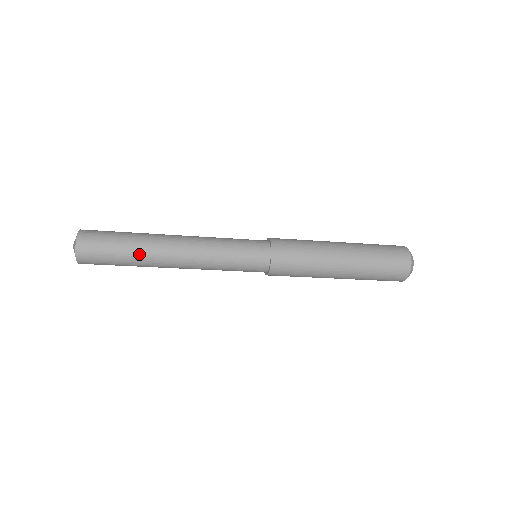
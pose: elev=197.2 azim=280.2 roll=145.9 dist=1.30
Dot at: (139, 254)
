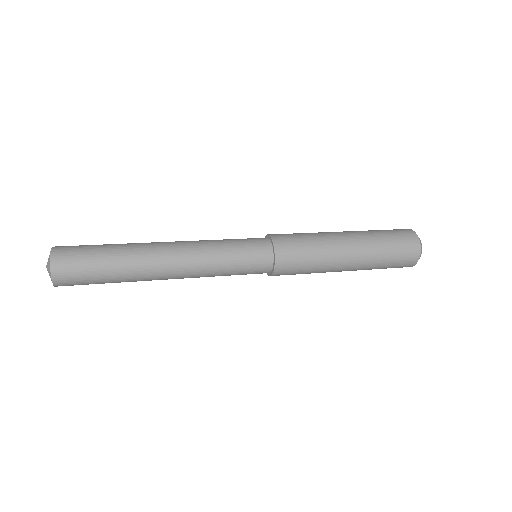
Dot at: occluded
